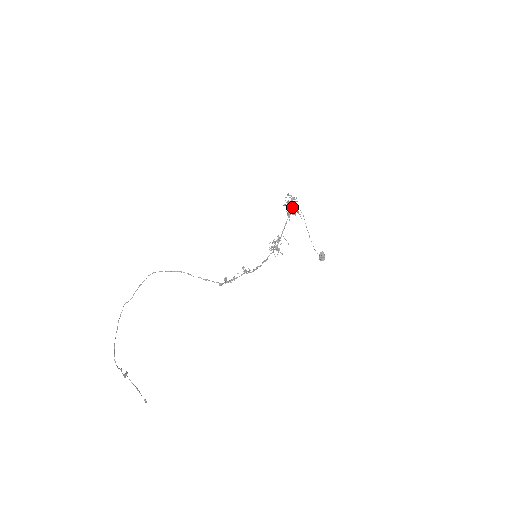
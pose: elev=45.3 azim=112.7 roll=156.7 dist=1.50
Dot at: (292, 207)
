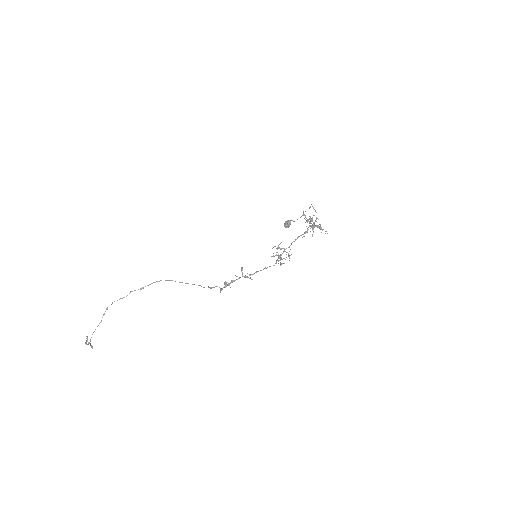
Dot at: (313, 227)
